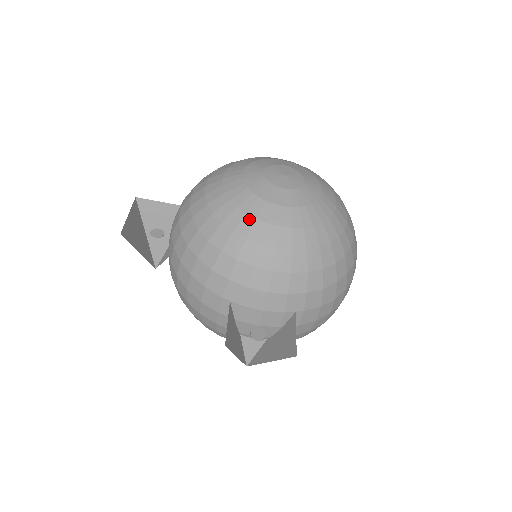
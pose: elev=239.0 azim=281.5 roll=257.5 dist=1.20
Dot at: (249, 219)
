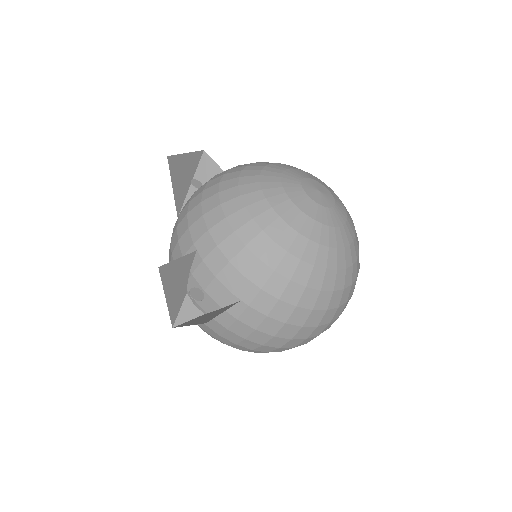
Dot at: (261, 195)
